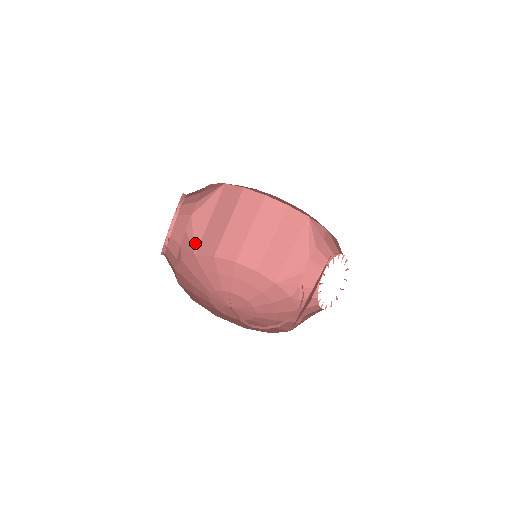
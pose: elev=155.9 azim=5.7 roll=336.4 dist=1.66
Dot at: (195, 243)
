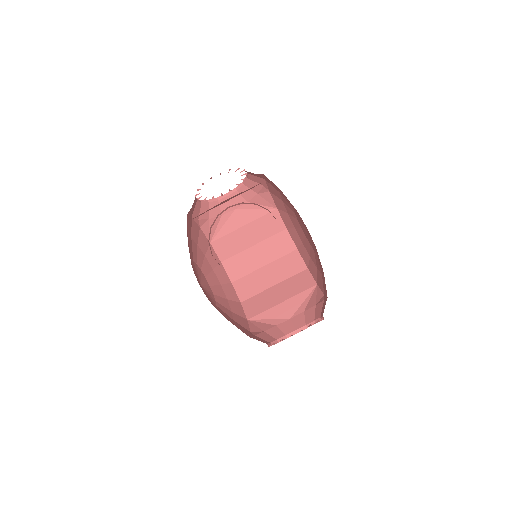
Dot at: (219, 233)
